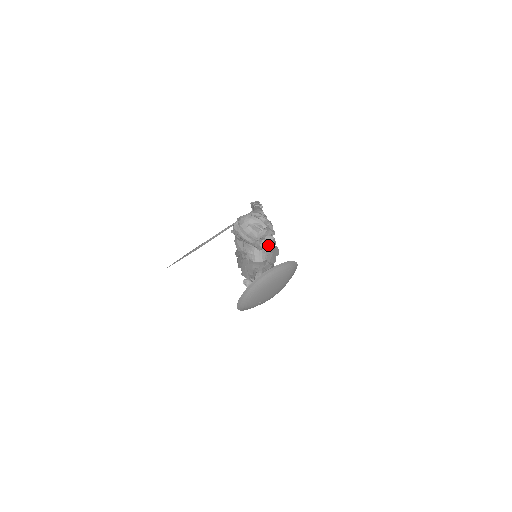
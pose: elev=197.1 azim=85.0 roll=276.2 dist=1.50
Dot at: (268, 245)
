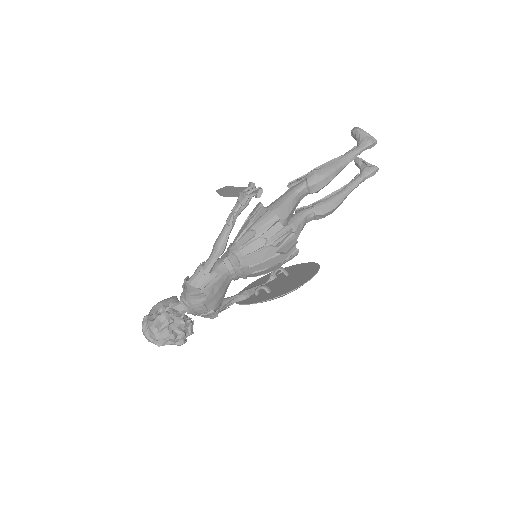
Dot at: occluded
